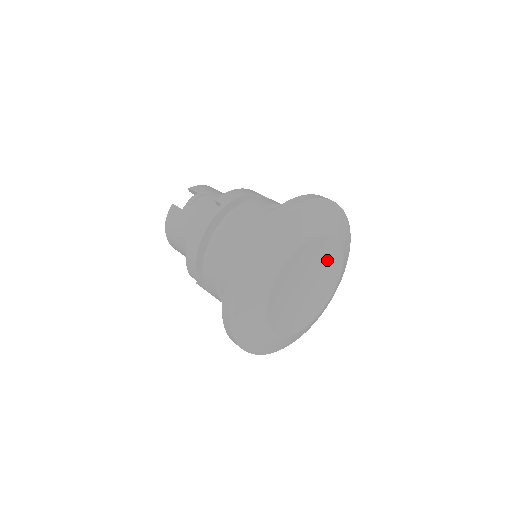
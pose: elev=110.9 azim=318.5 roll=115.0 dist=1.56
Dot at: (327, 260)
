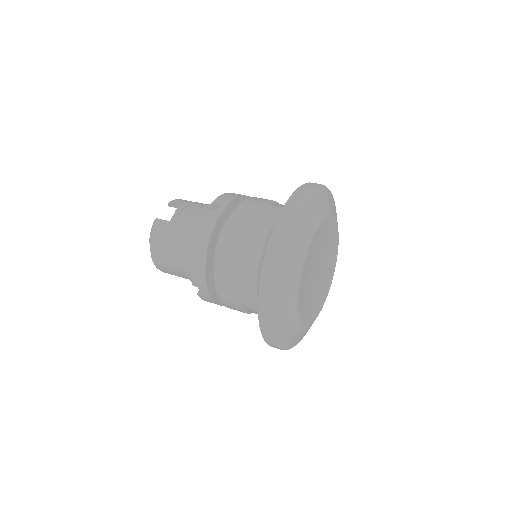
Dot at: (330, 245)
